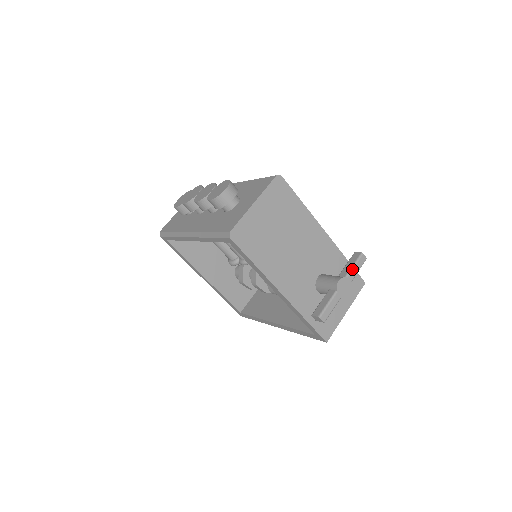
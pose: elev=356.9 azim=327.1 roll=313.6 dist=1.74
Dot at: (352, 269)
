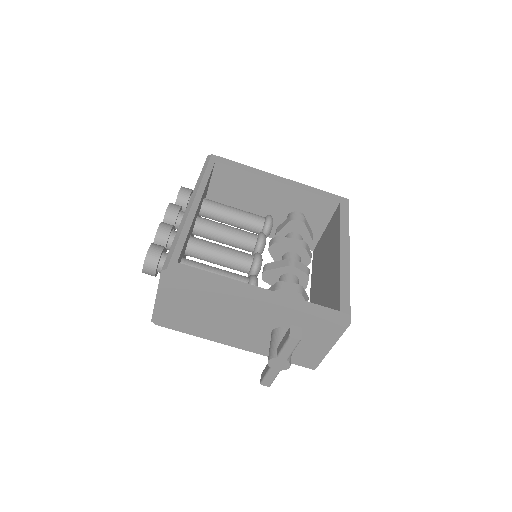
Dot at: (282, 351)
